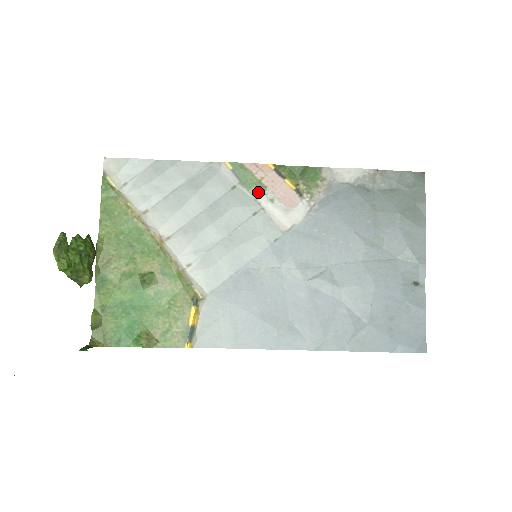
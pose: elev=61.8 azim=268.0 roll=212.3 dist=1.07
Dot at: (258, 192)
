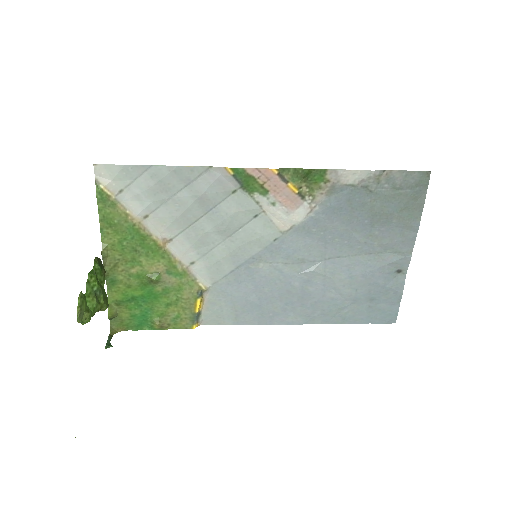
Dot at: (260, 196)
